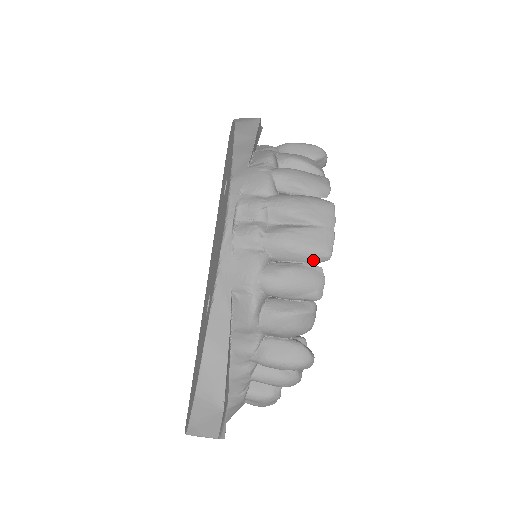
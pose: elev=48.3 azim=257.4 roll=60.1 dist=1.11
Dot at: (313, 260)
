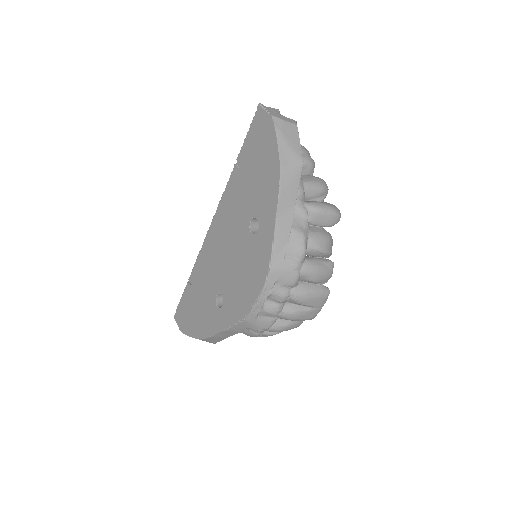
Dot at: (302, 320)
